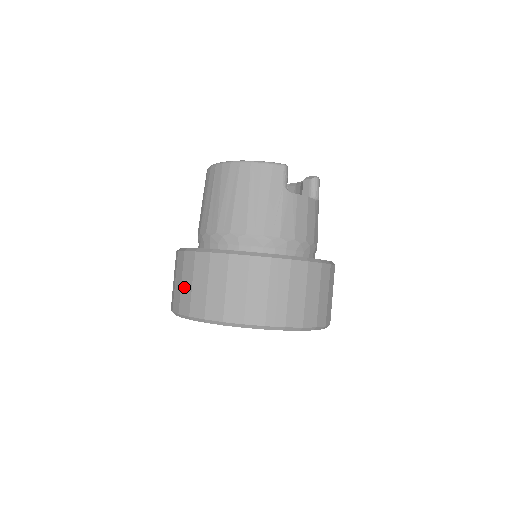
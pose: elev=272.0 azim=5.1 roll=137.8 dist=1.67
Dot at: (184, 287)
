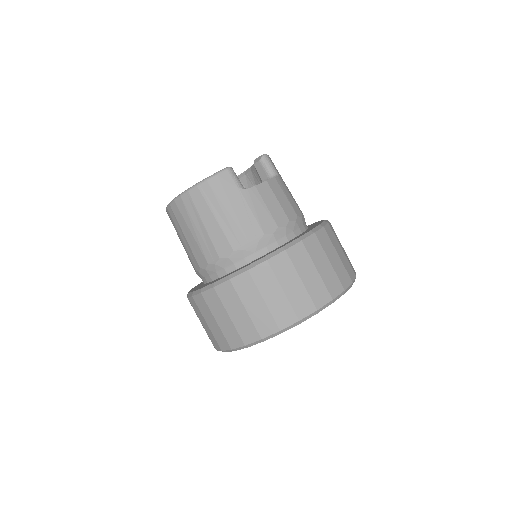
Dot at: (211, 327)
